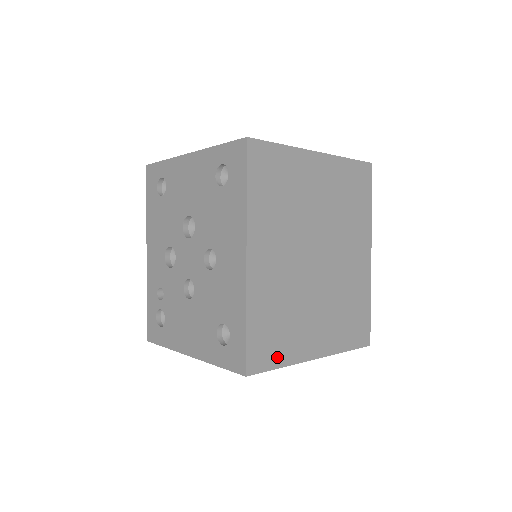
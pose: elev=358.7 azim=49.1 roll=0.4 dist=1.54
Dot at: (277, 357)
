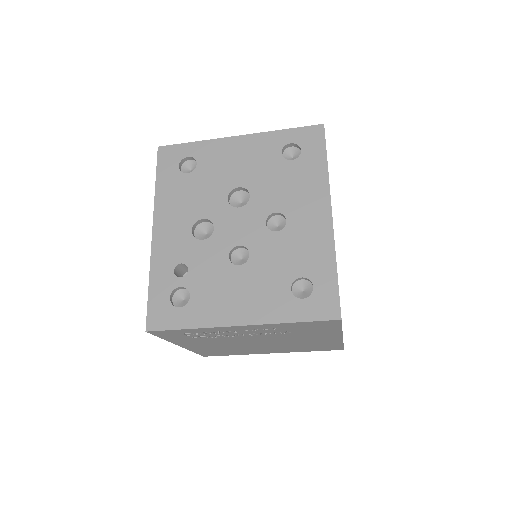
Dot at: occluded
